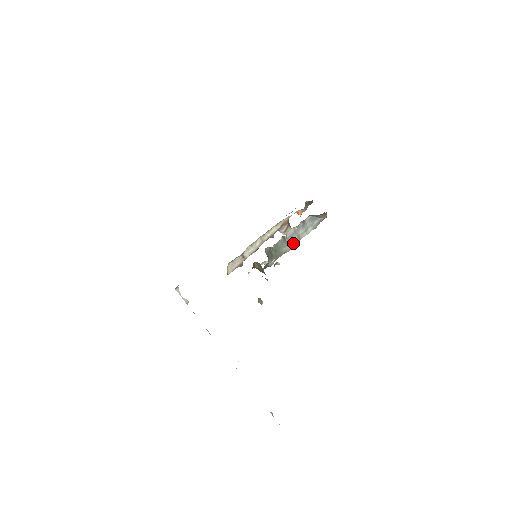
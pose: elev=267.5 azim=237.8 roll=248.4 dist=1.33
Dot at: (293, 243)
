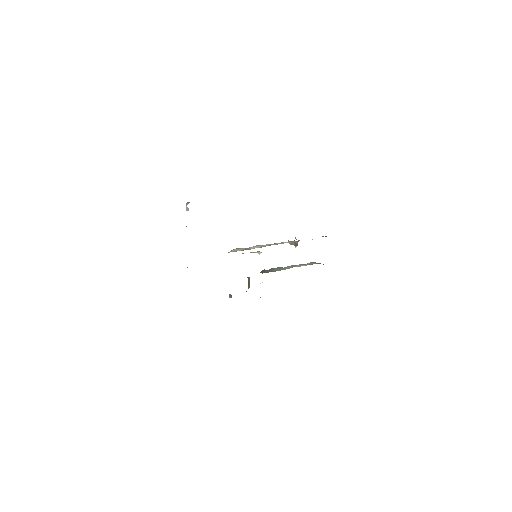
Dot at: occluded
